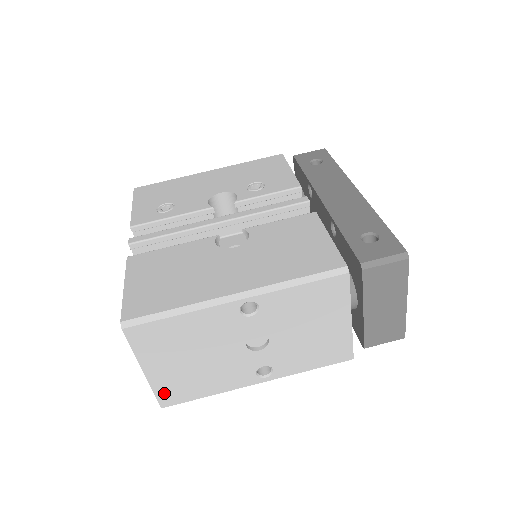
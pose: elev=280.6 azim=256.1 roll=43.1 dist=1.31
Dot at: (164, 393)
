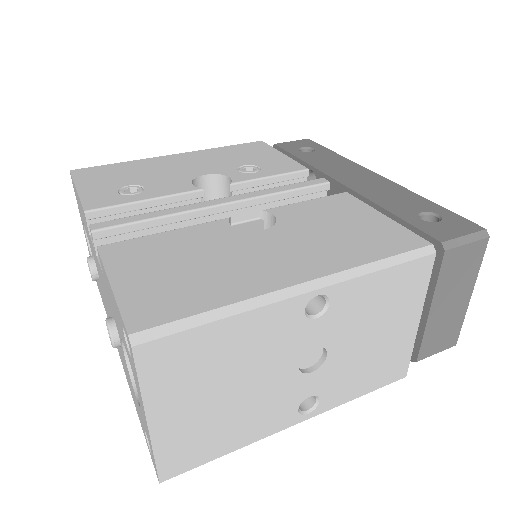
Dot at: (170, 456)
